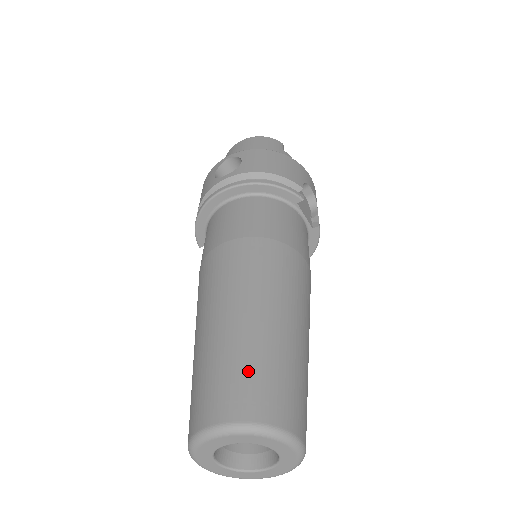
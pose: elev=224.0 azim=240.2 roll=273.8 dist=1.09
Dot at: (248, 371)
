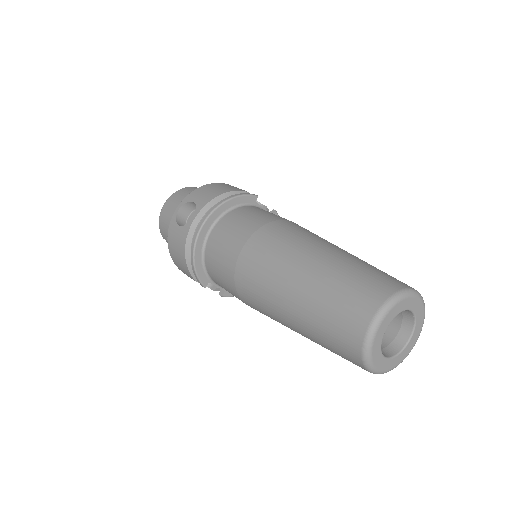
Dot at: (355, 279)
